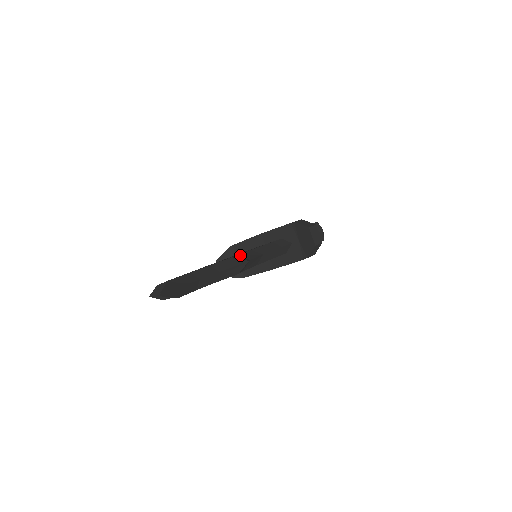
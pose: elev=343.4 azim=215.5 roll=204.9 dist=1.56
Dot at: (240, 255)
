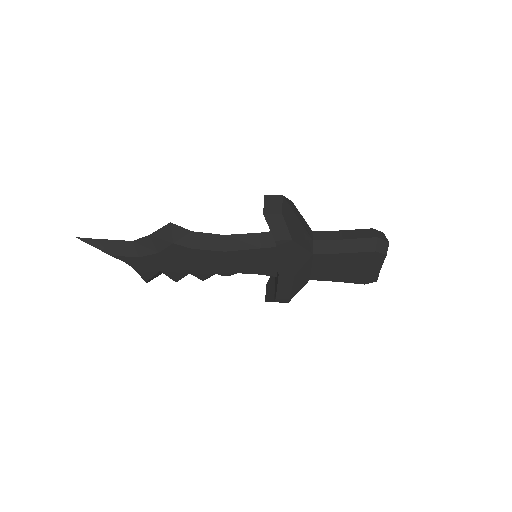
Dot at: occluded
